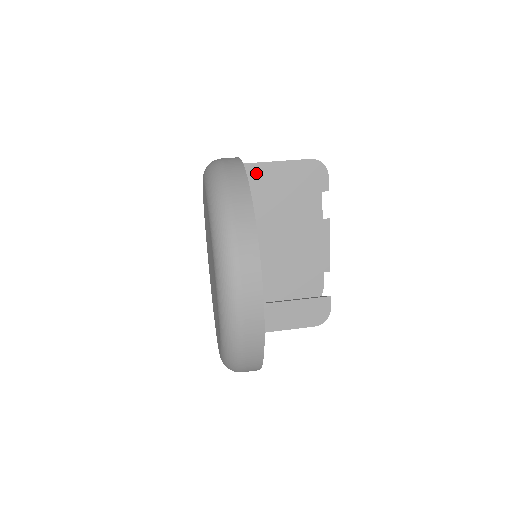
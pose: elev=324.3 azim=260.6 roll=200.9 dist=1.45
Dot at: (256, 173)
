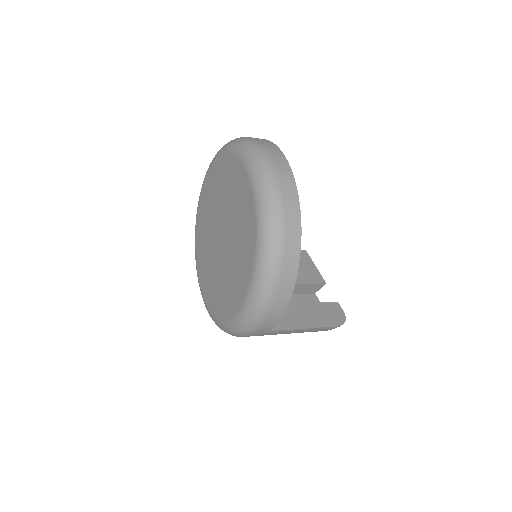
Dot at: occluded
